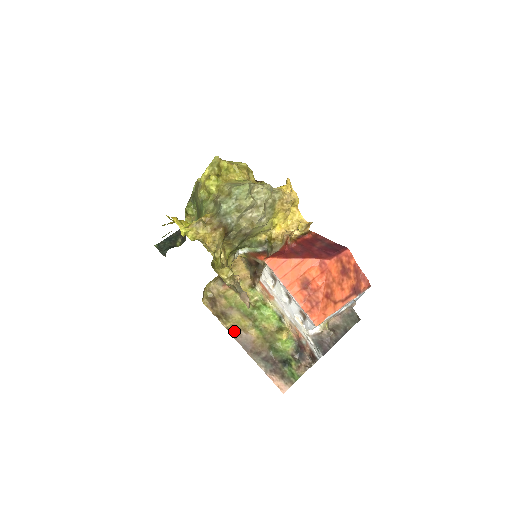
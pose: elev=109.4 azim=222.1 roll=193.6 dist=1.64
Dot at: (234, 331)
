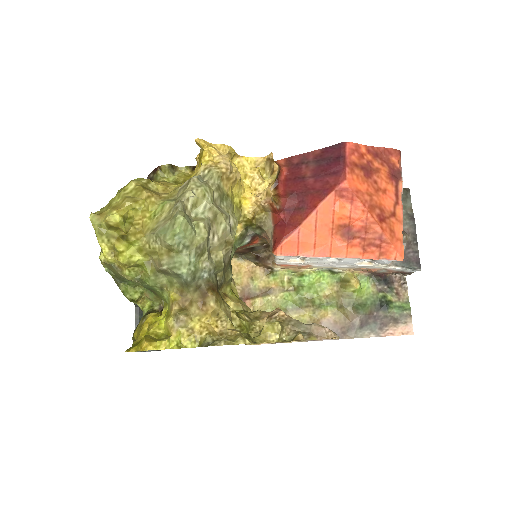
Dot at: occluded
